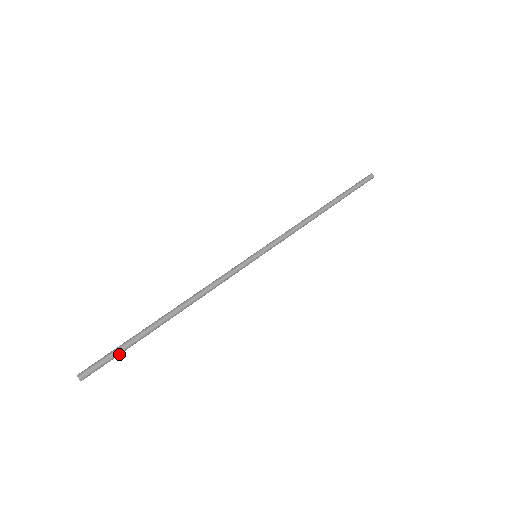
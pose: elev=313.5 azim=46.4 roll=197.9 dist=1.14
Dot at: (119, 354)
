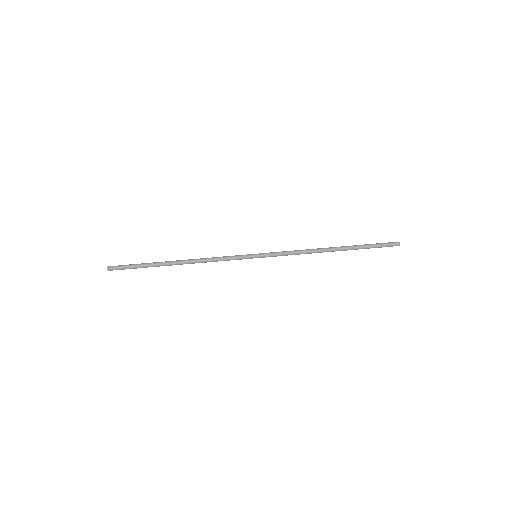
Dot at: (135, 268)
